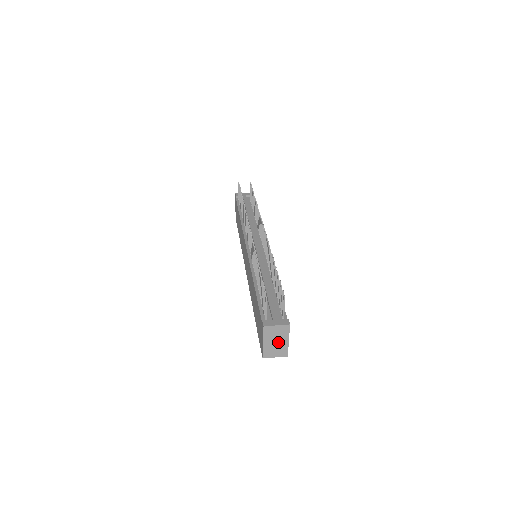
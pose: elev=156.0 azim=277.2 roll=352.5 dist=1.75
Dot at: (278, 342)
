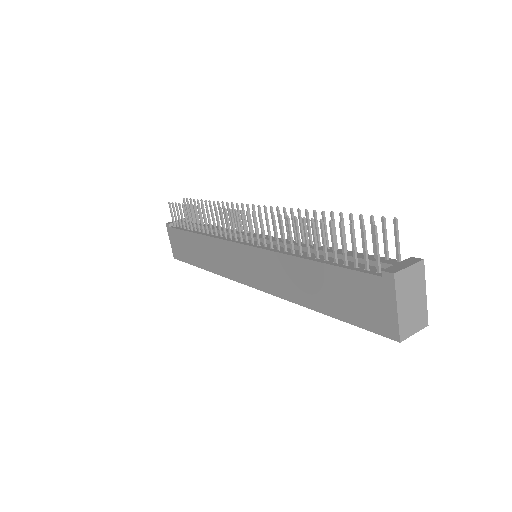
Dot at: (414, 301)
